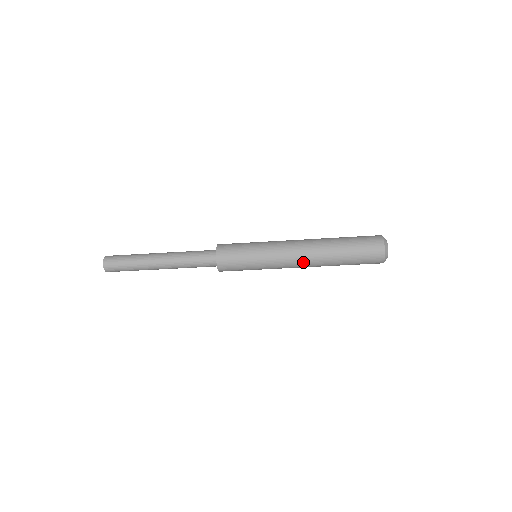
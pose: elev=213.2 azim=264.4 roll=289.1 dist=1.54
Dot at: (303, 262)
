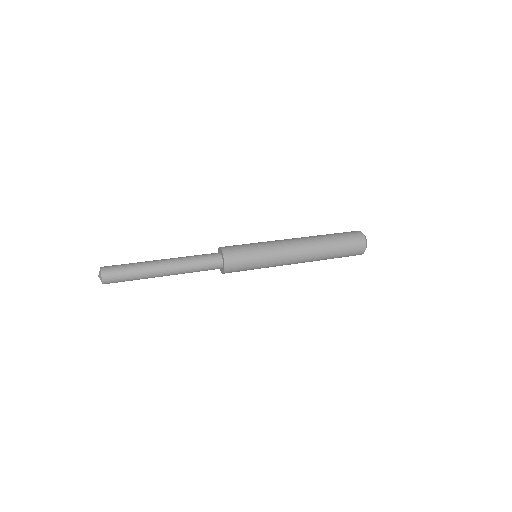
Dot at: occluded
